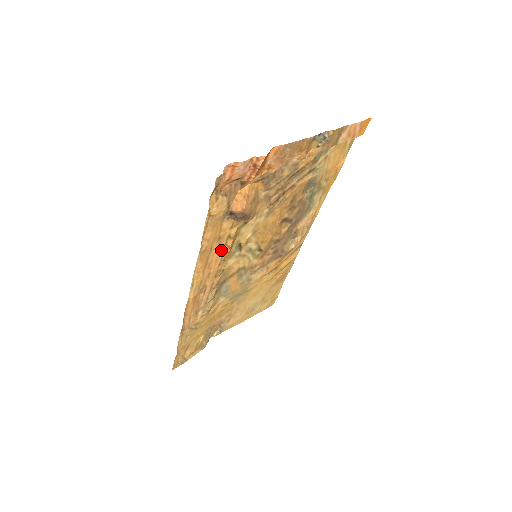
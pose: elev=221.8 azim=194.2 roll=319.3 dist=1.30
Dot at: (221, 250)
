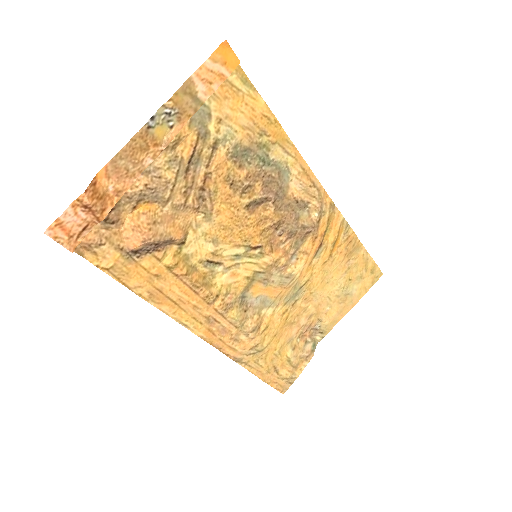
Dot at: (178, 282)
